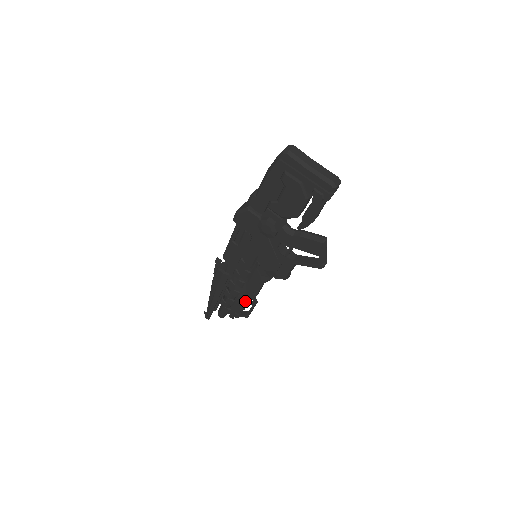
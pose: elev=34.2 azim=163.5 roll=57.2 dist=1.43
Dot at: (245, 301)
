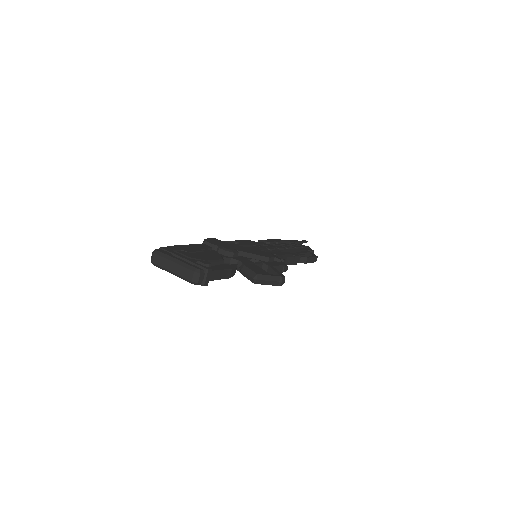
Dot at: occluded
